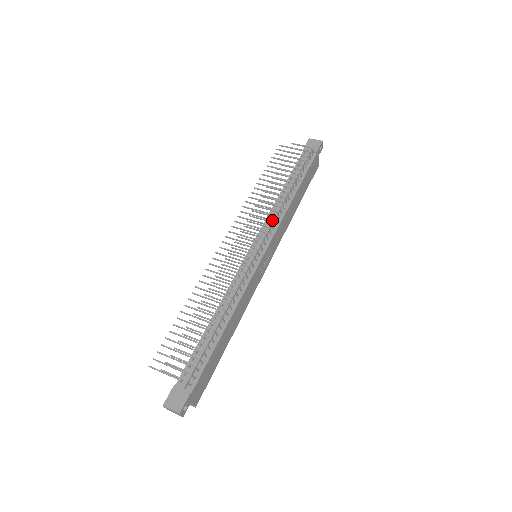
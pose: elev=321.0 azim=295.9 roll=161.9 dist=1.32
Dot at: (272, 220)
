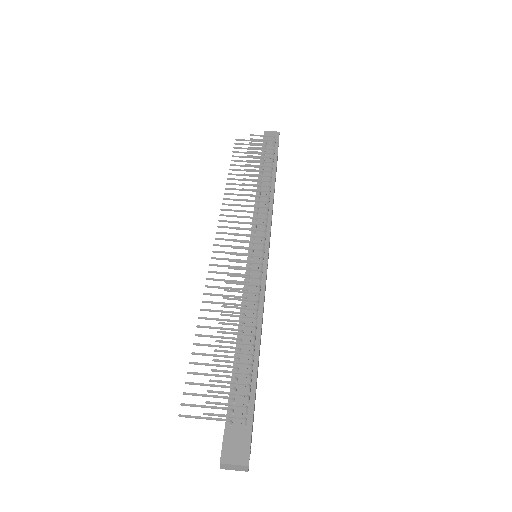
Dot at: occluded
